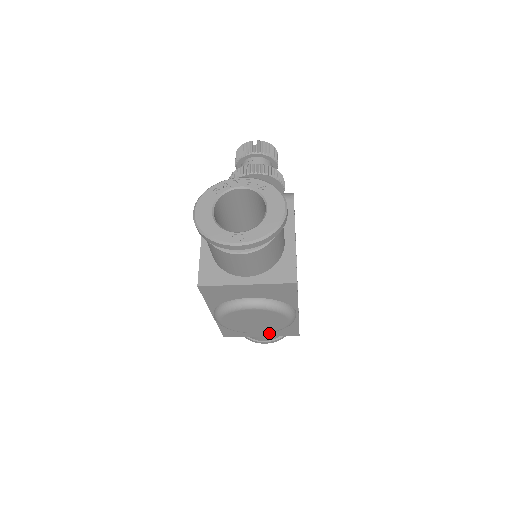
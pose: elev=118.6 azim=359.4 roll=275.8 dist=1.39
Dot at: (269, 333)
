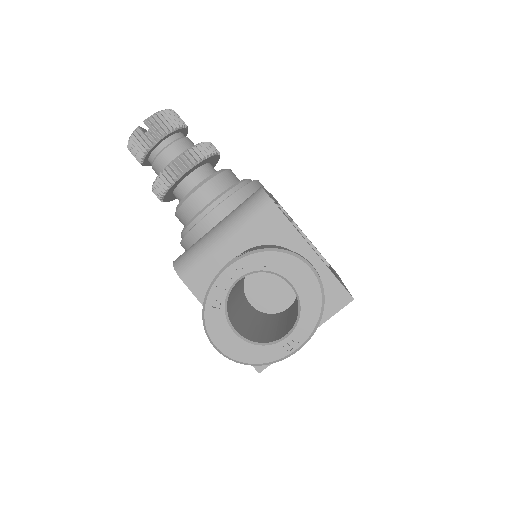
Dot at: occluded
